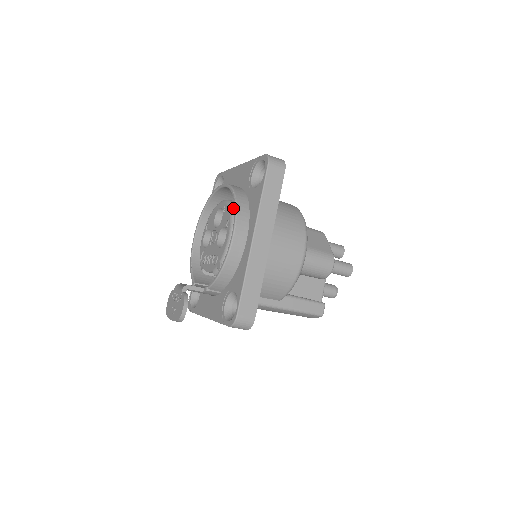
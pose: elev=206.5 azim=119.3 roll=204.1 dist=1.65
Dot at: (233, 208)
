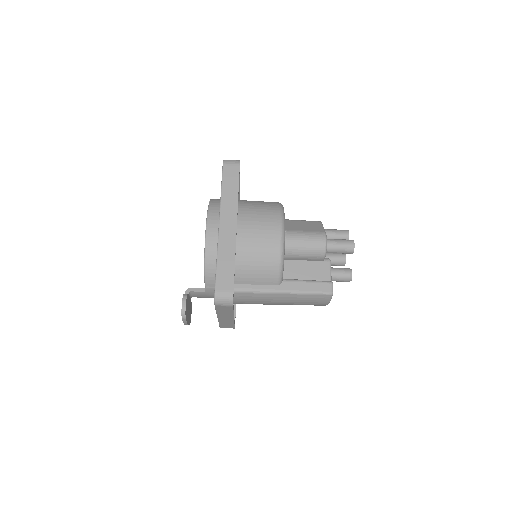
Dot at: occluded
